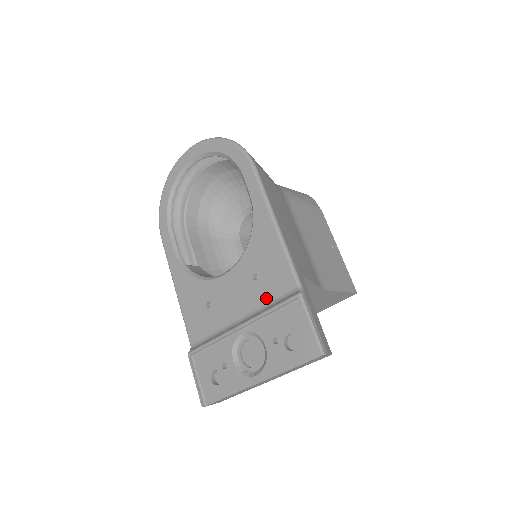
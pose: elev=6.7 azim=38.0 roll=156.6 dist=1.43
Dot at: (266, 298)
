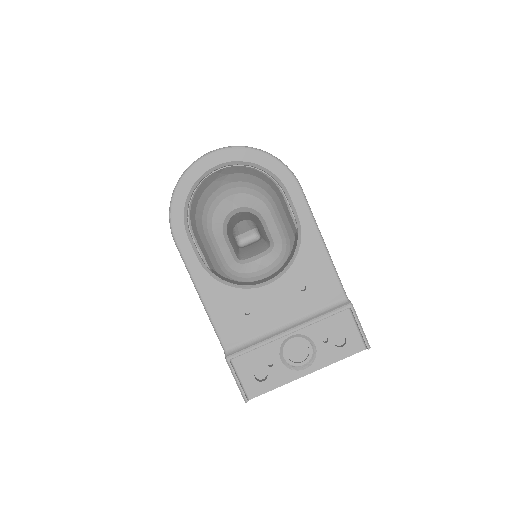
Dot at: (314, 306)
